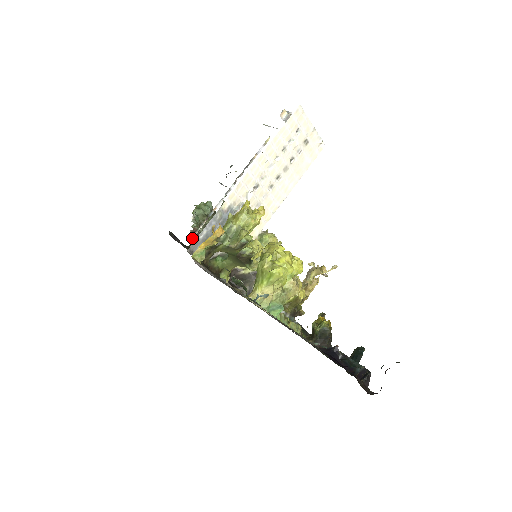
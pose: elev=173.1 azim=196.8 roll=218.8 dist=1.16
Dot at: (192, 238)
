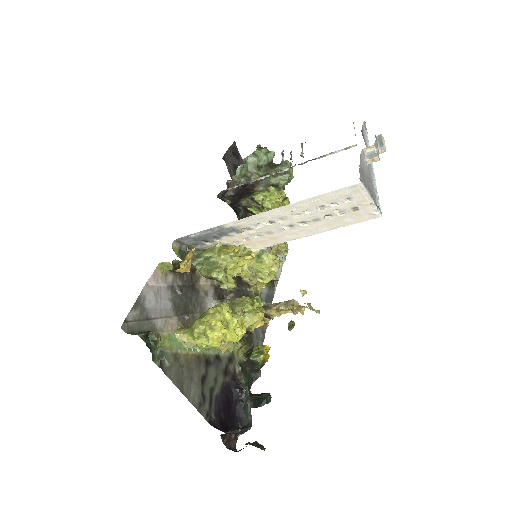
Dot at: (223, 190)
